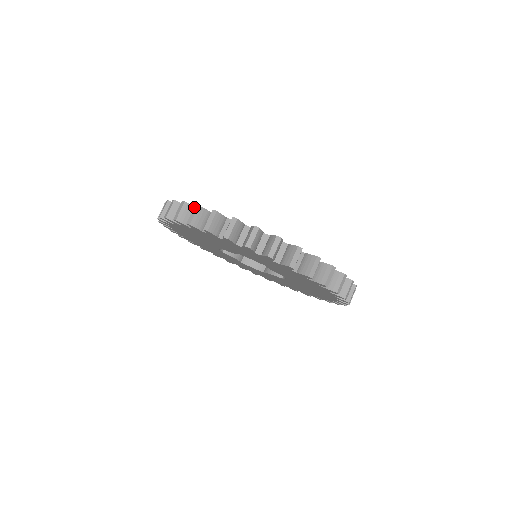
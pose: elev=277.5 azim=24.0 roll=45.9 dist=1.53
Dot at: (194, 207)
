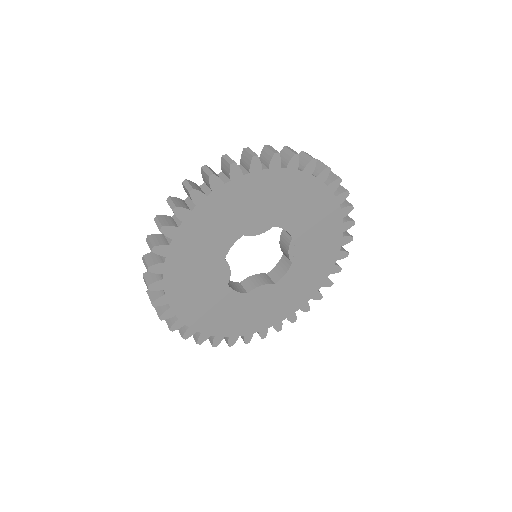
Dot at: (266, 146)
